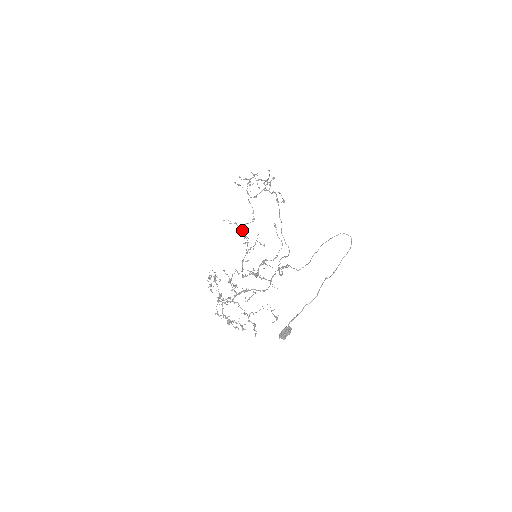
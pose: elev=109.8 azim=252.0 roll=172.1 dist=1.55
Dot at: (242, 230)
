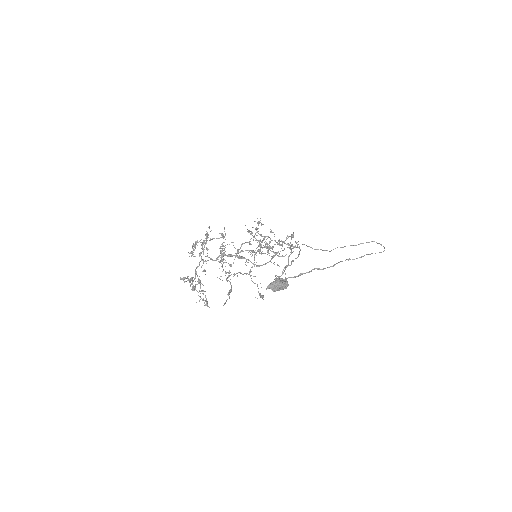
Dot at: occluded
